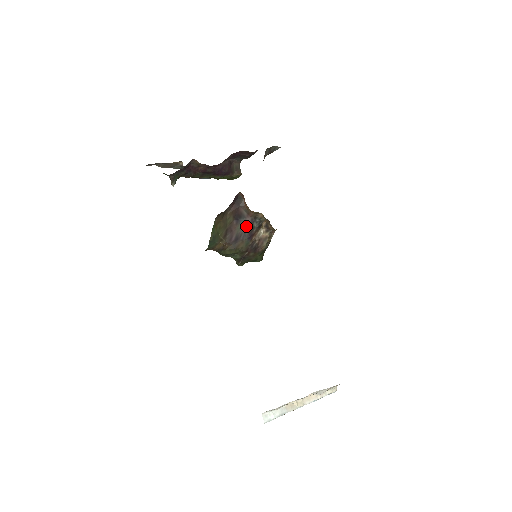
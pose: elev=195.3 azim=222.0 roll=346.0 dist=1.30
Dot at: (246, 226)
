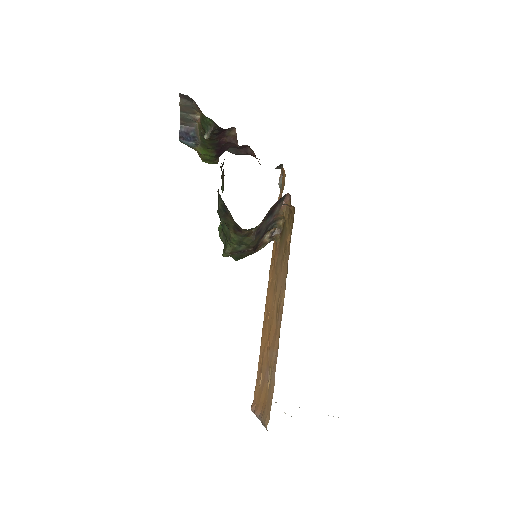
Dot at: (267, 224)
